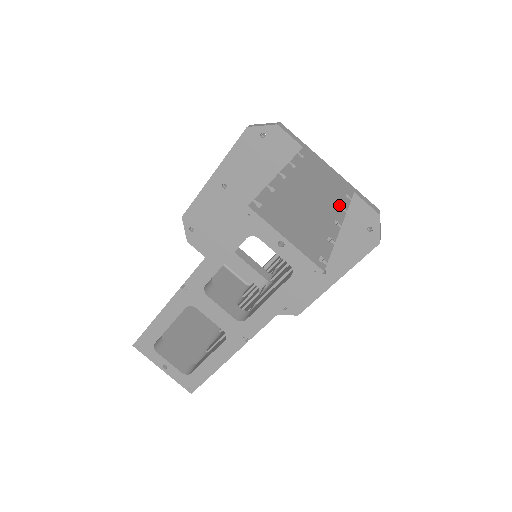
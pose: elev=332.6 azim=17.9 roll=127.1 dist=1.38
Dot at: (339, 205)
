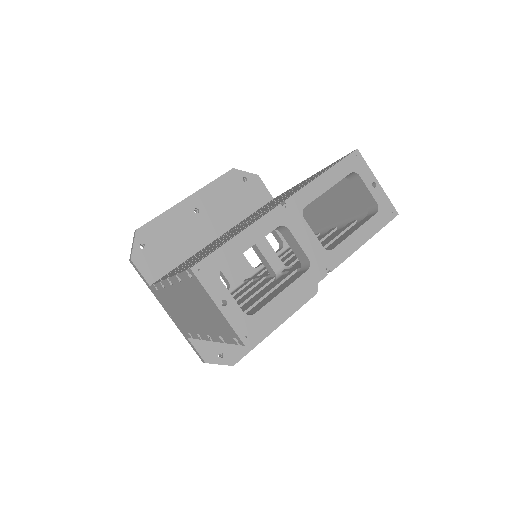
Dot at: occluded
